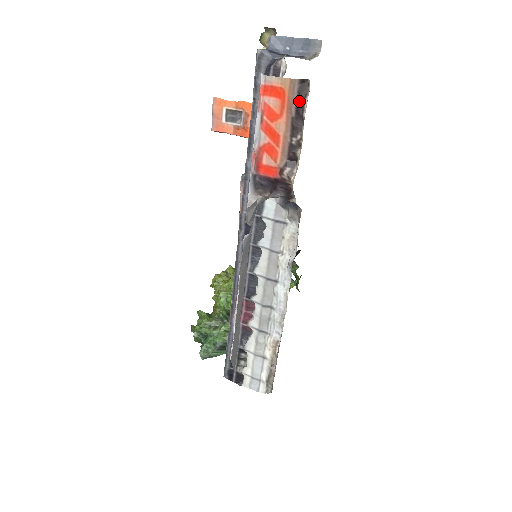
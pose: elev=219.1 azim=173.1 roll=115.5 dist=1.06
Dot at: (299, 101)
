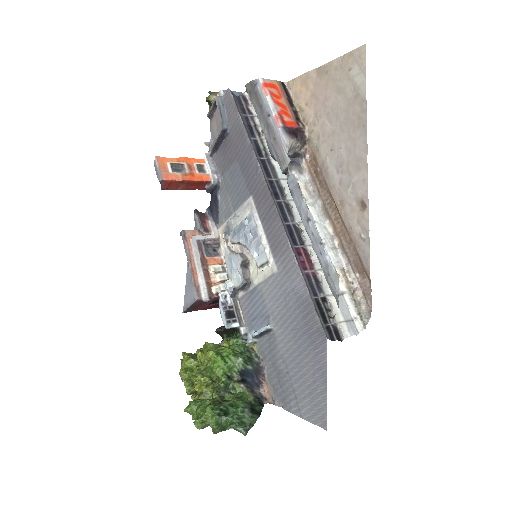
Dot at: (286, 91)
